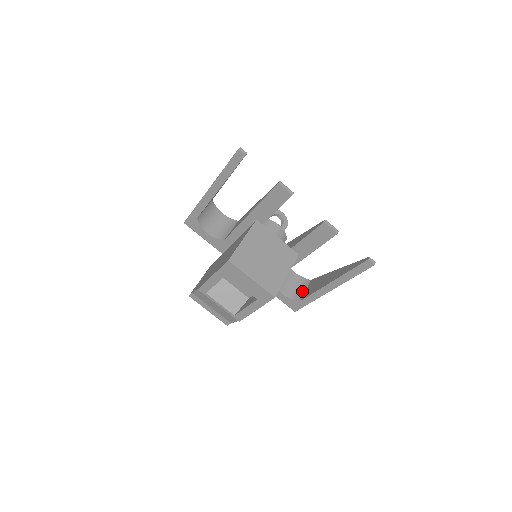
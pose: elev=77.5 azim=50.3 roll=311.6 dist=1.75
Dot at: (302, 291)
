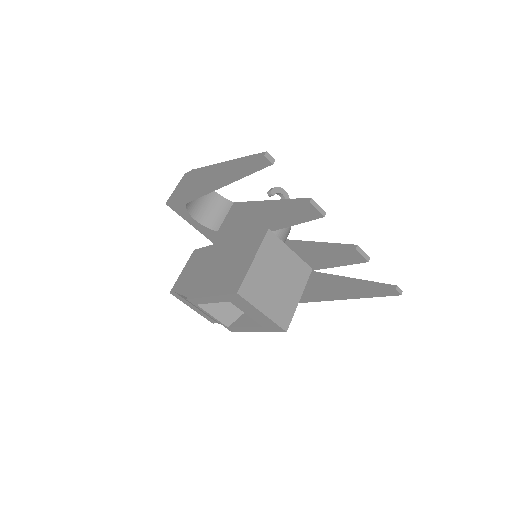
Dot at: occluded
